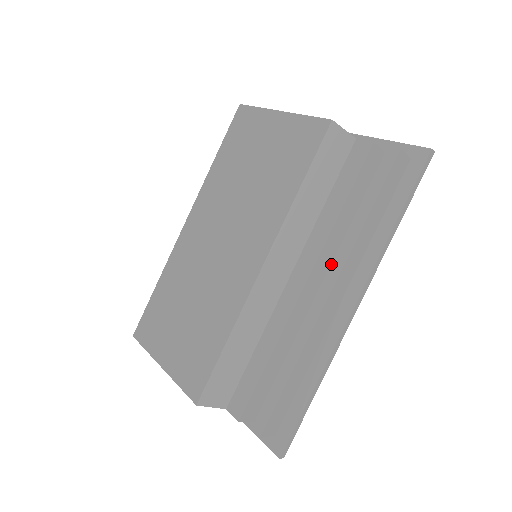
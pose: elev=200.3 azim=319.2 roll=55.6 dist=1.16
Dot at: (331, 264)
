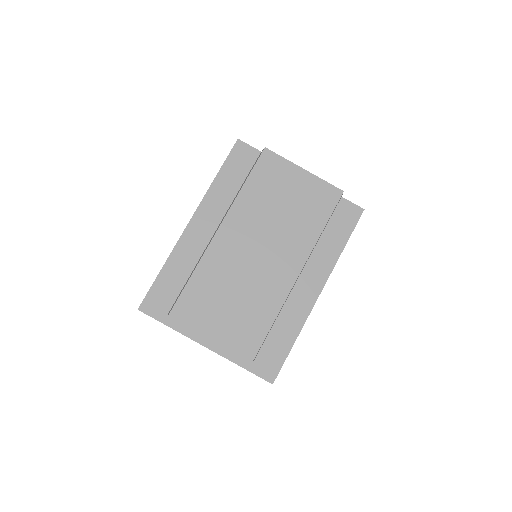
Dot at: occluded
